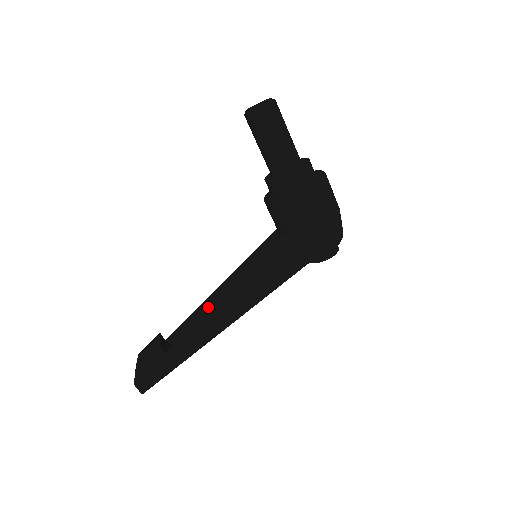
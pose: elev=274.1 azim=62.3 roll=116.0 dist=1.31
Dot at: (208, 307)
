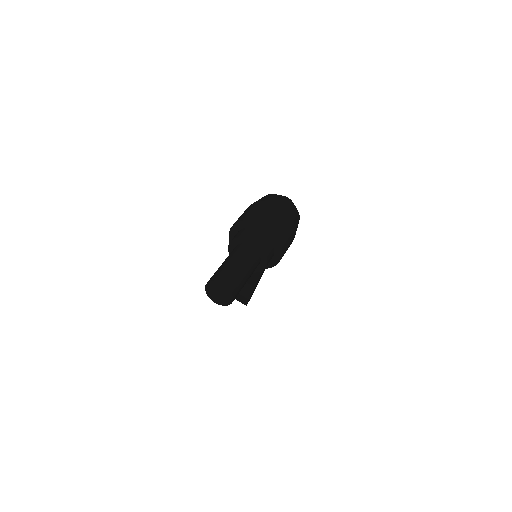
Dot at: occluded
